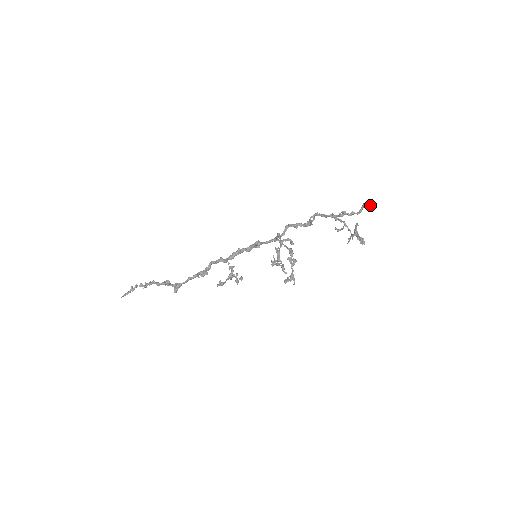
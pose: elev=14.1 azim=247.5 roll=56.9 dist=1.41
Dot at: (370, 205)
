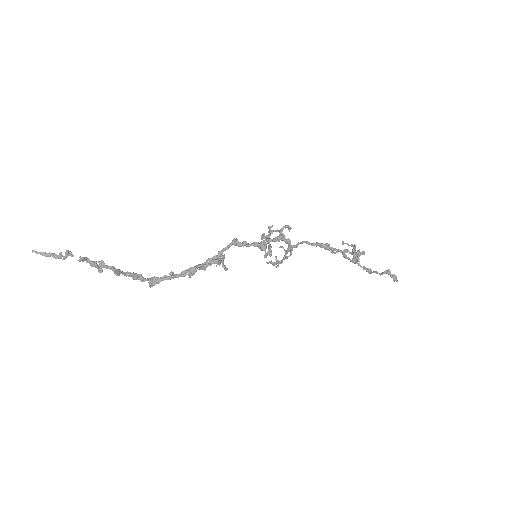
Dot at: occluded
